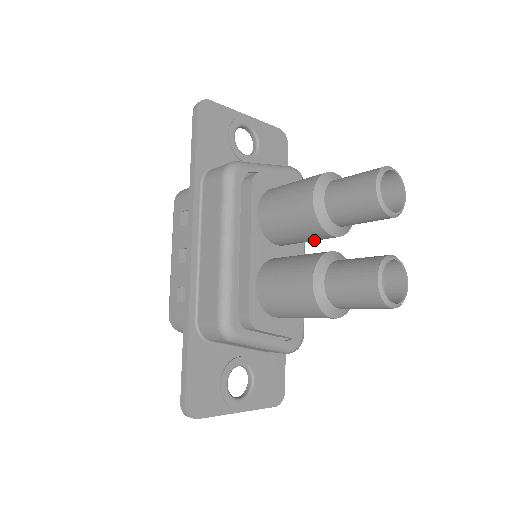
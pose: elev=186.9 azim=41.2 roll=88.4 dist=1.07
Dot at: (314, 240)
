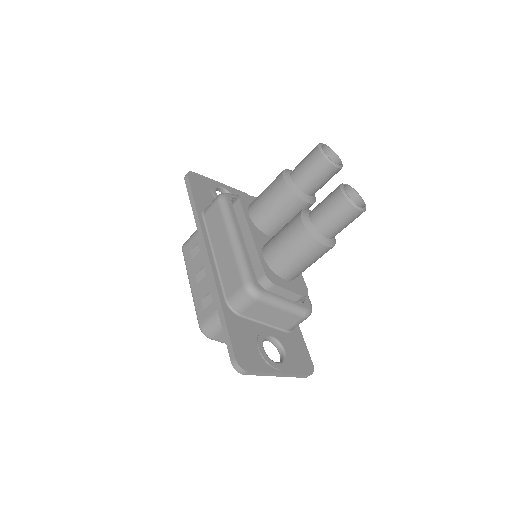
Dot at: (294, 216)
